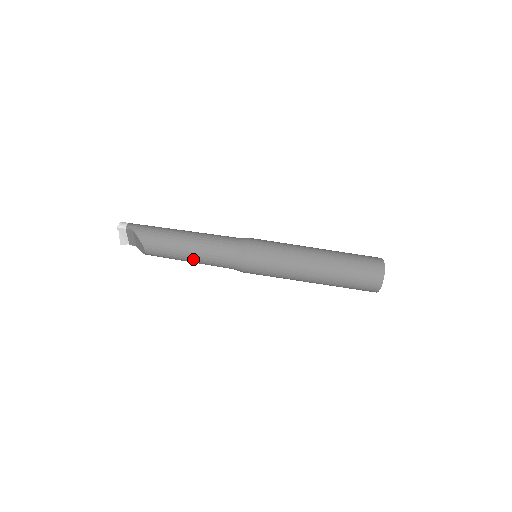
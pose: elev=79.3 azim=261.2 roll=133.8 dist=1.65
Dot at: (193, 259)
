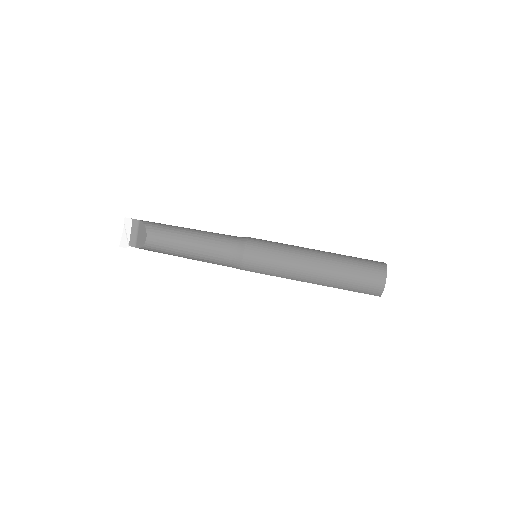
Dot at: (193, 245)
